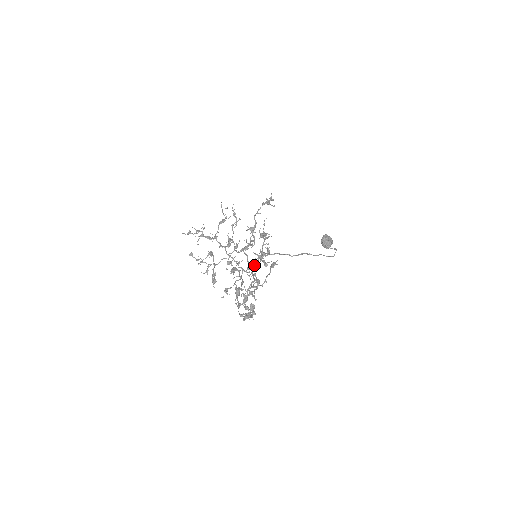
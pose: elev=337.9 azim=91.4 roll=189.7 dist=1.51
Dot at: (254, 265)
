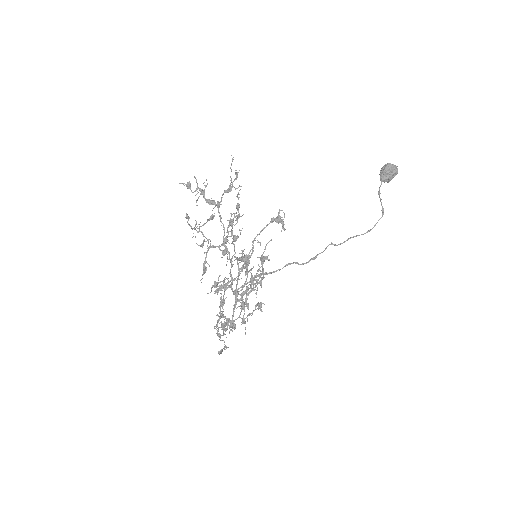
Dot at: (246, 278)
